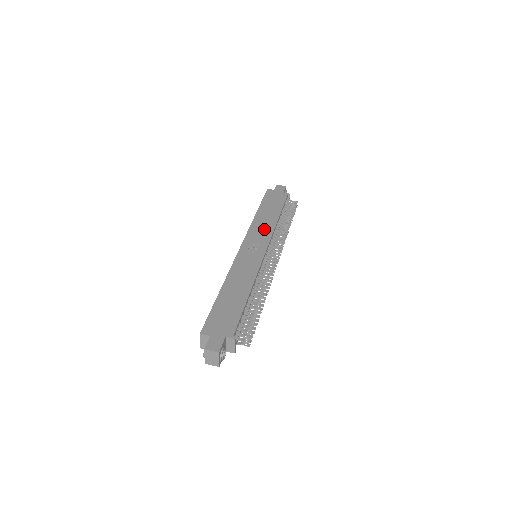
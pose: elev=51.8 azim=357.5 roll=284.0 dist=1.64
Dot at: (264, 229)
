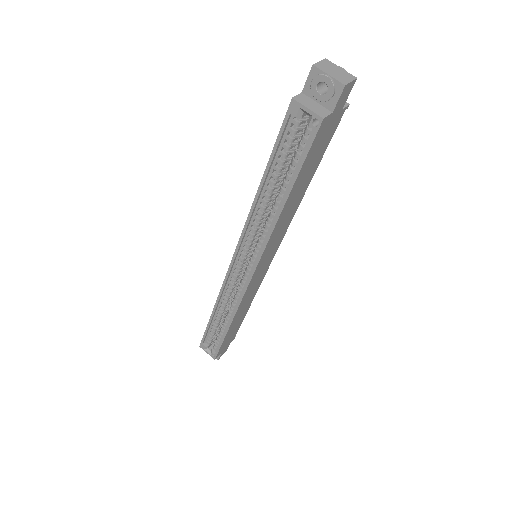
Dot at: occluded
